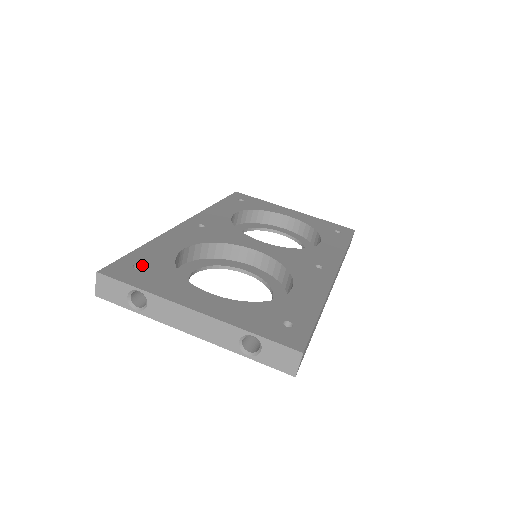
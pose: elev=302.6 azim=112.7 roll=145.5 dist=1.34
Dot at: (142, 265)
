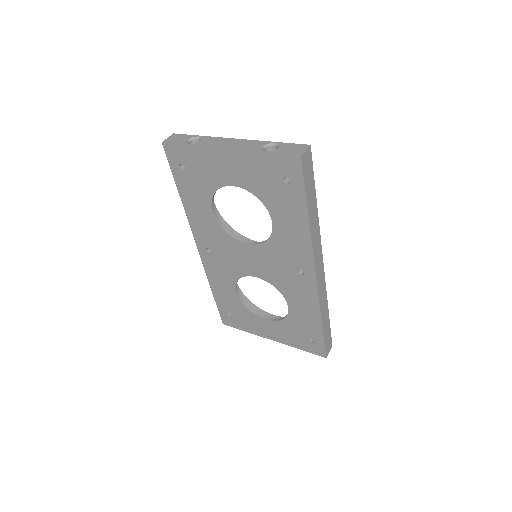
Dot at: occluded
